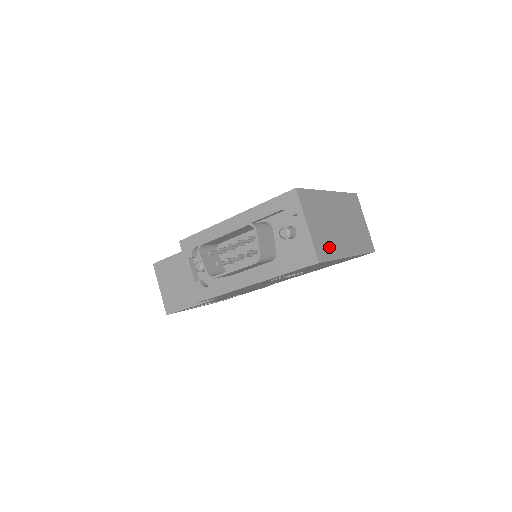
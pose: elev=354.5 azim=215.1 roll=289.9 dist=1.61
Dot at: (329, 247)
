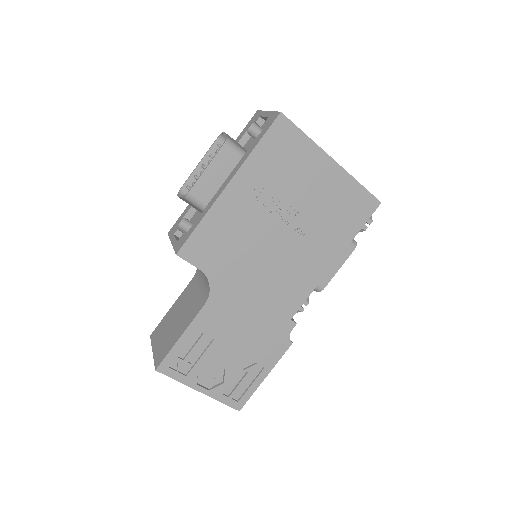
Dot at: occluded
